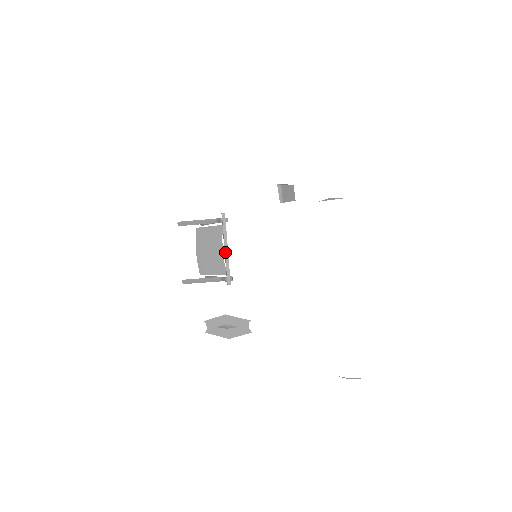
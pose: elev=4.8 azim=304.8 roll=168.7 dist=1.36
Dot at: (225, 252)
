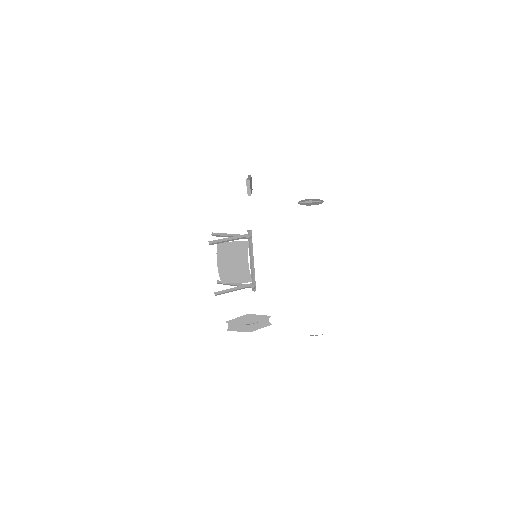
Dot at: (252, 264)
